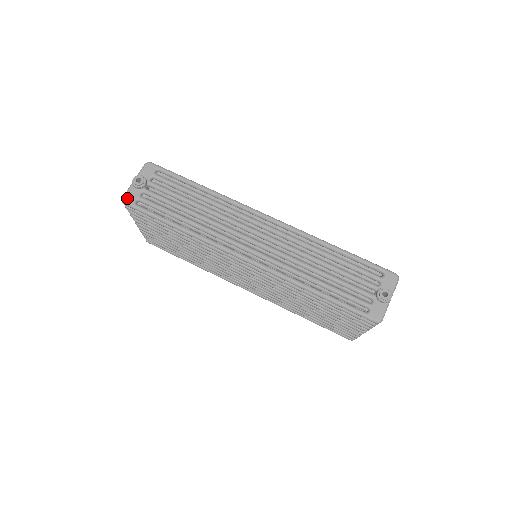
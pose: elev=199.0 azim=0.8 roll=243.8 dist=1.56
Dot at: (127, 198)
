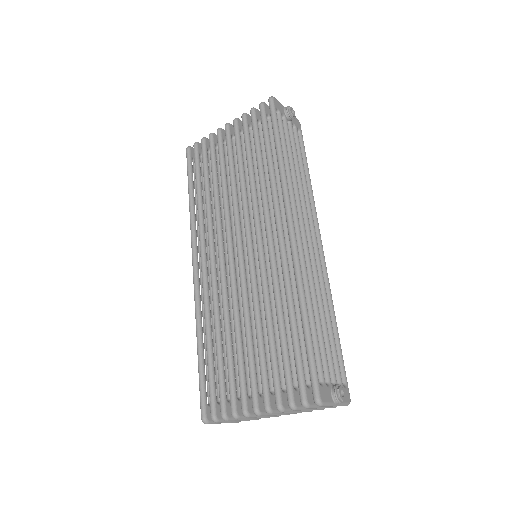
Dot at: (276, 101)
